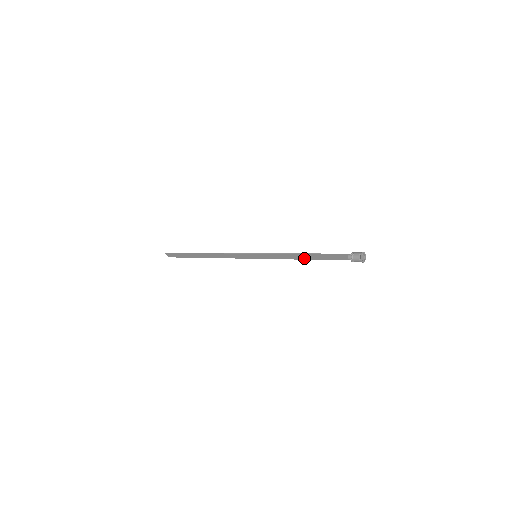
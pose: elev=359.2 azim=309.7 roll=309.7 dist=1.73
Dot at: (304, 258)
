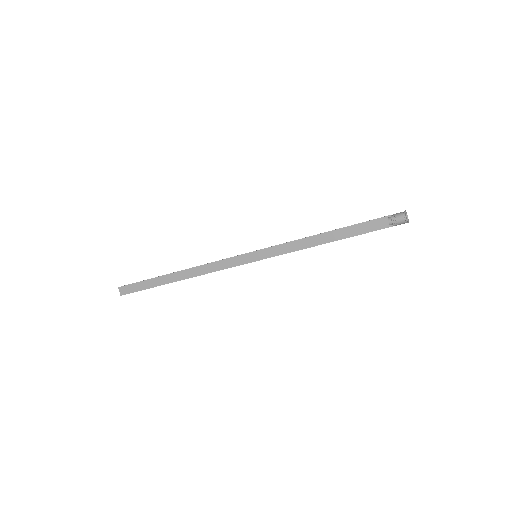
Dot at: (325, 241)
